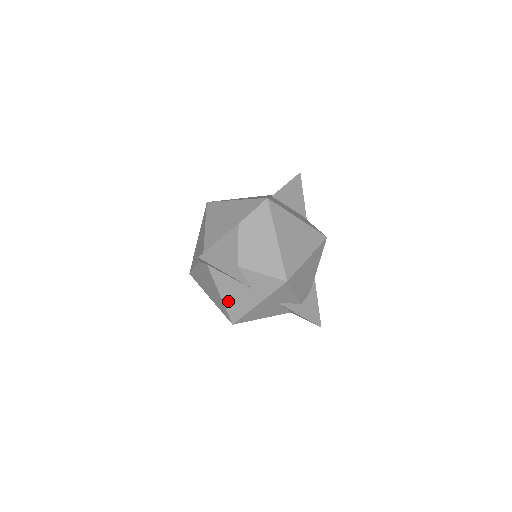
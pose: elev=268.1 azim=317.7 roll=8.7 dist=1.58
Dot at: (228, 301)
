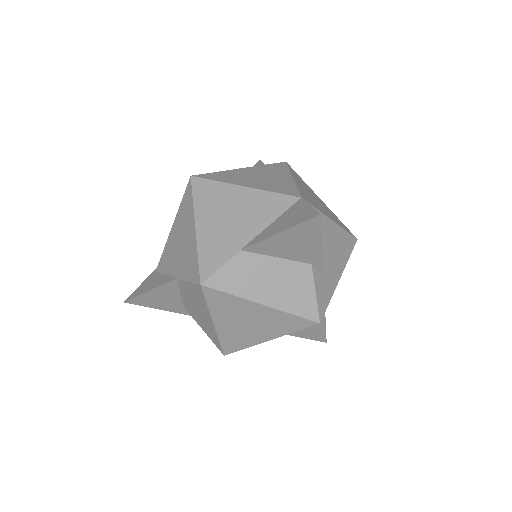
Dot at: occluded
